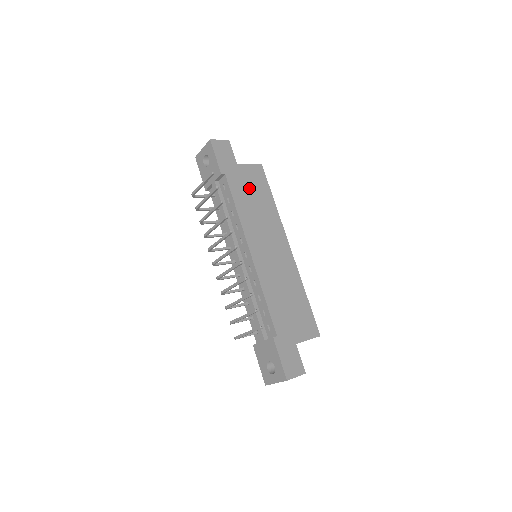
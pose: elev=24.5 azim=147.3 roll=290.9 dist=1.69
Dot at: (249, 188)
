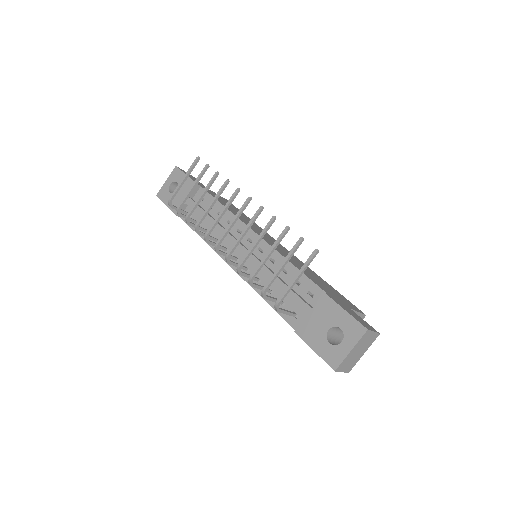
Dot at: occluded
